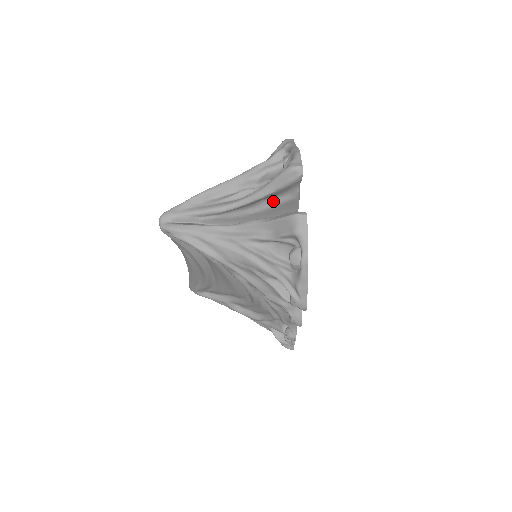
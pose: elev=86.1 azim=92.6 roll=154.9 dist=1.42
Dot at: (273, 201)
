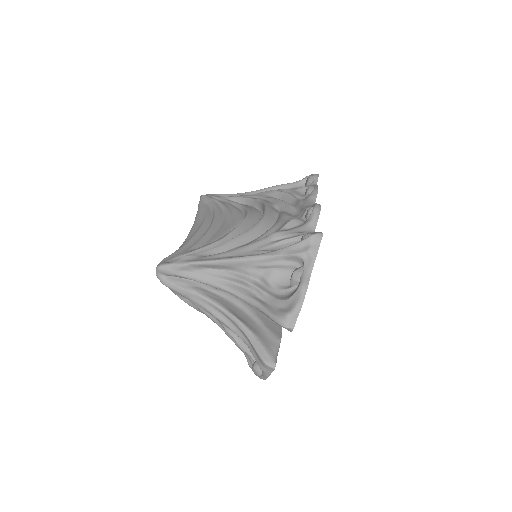
Dot at: occluded
